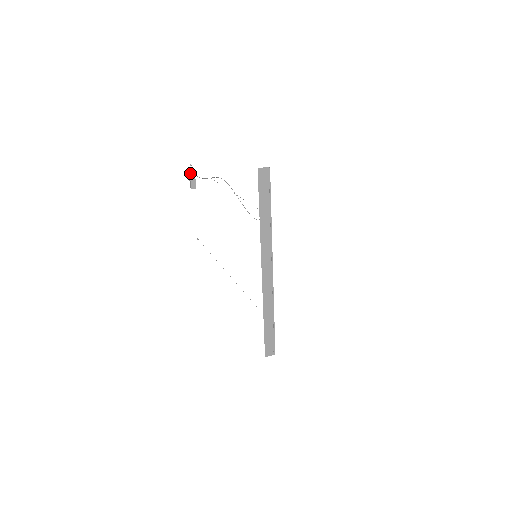
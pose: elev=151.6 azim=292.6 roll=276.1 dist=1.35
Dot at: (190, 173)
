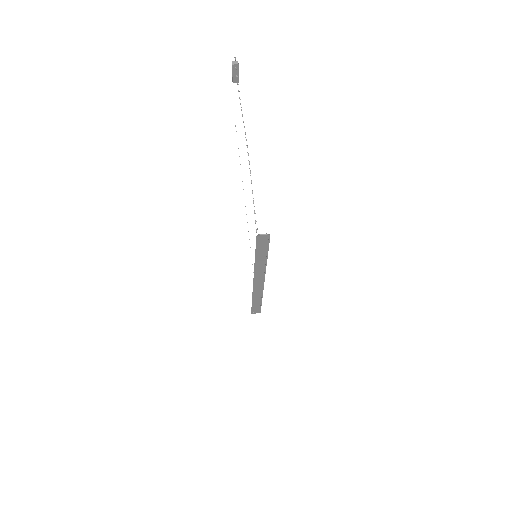
Dot at: (233, 68)
